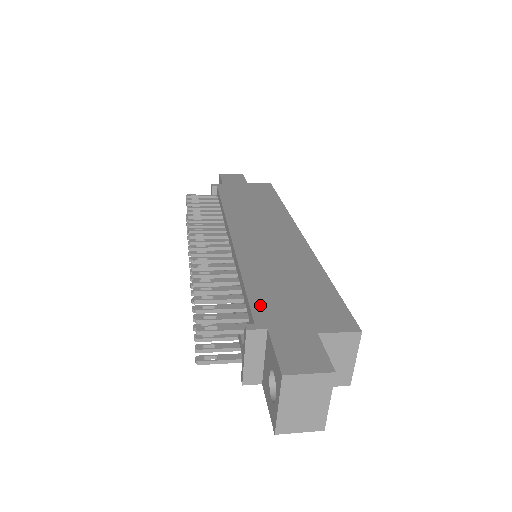
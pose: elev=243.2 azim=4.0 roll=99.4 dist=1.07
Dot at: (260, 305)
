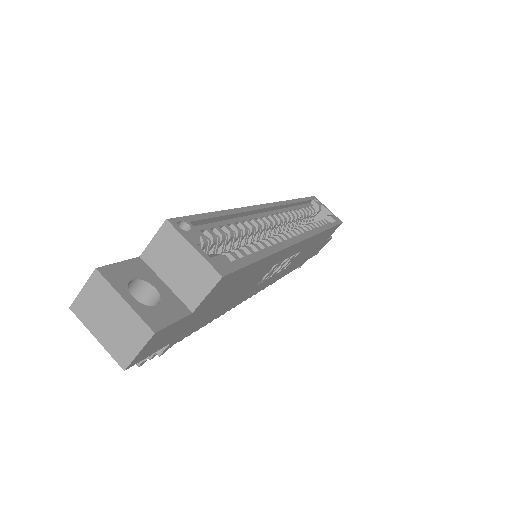
Dot at: occluded
